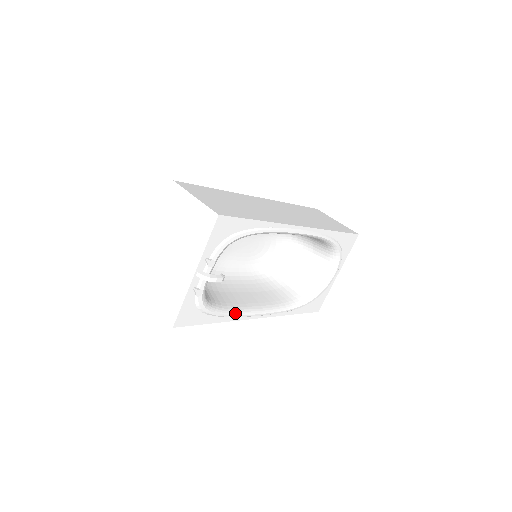
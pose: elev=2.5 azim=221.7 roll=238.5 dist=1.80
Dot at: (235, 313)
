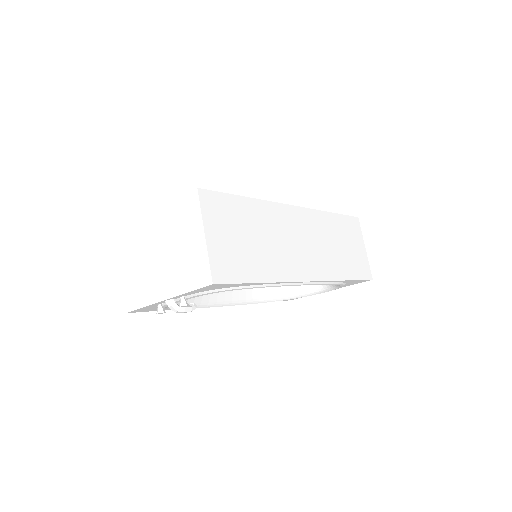
Dot at: (199, 306)
